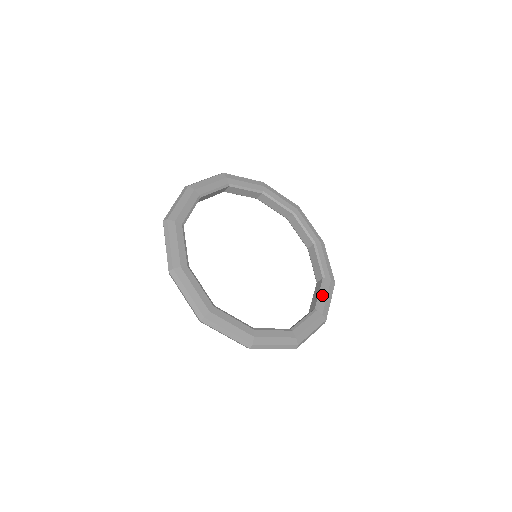
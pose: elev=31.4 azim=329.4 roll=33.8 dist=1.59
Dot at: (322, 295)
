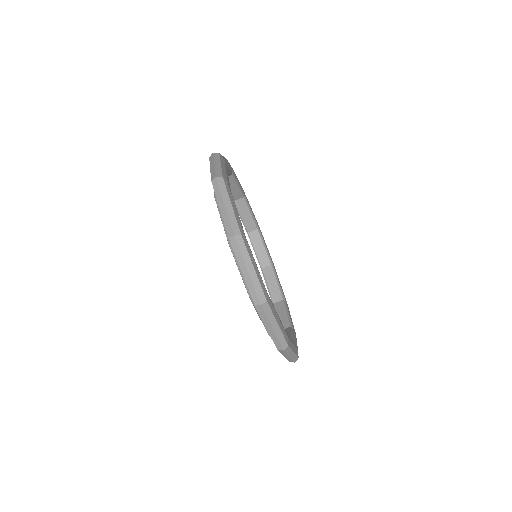
Dot at: (290, 337)
